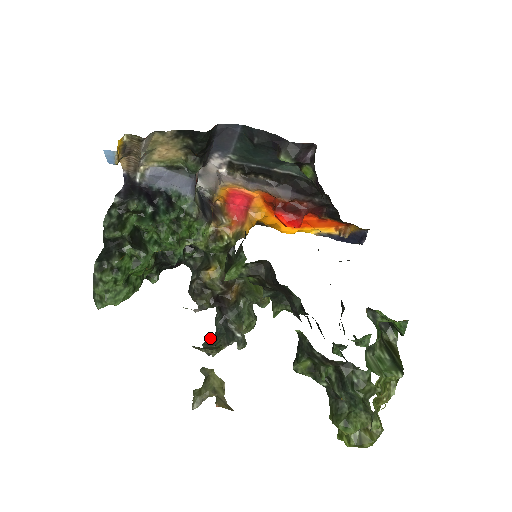
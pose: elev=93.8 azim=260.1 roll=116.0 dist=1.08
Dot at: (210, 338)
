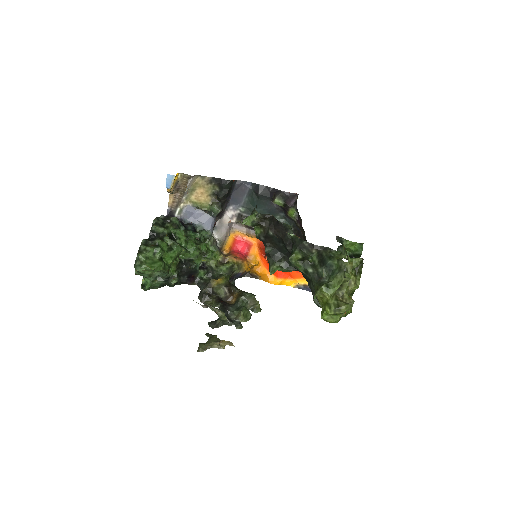
Dot at: occluded
